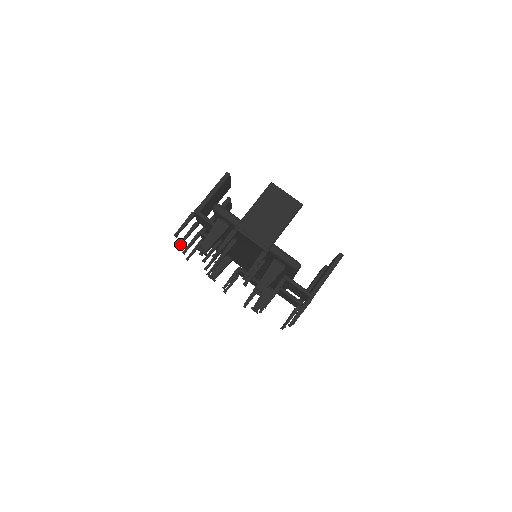
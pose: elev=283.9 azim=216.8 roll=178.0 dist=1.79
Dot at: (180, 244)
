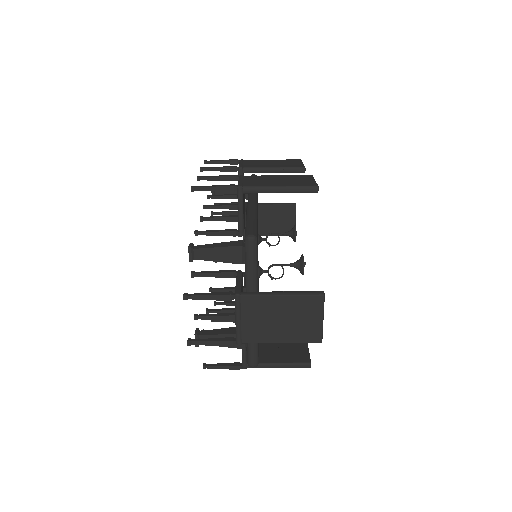
Dot at: (198, 179)
